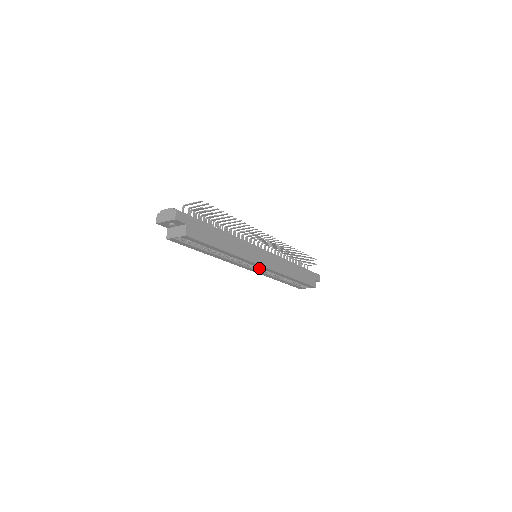
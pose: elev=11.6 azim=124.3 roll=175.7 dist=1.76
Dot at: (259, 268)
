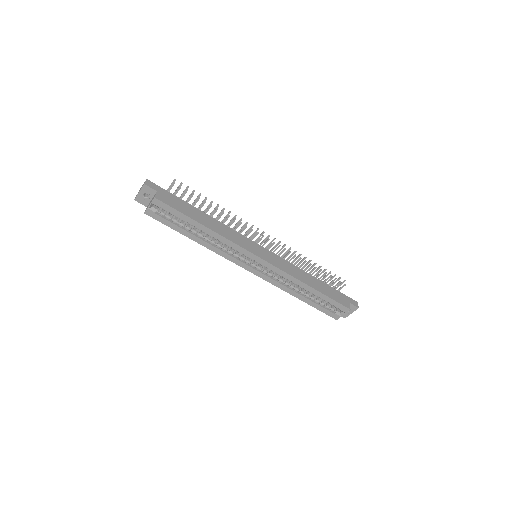
Dot at: (263, 270)
